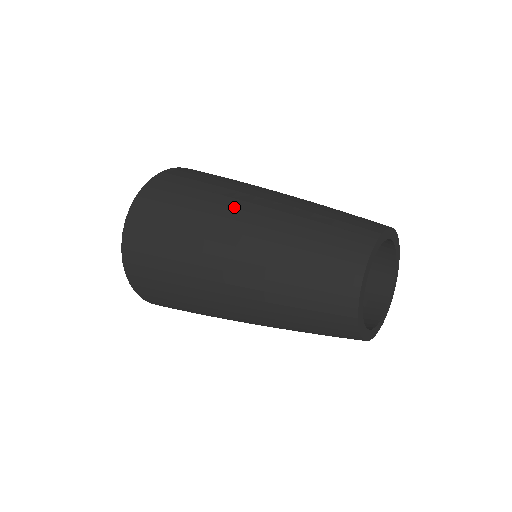
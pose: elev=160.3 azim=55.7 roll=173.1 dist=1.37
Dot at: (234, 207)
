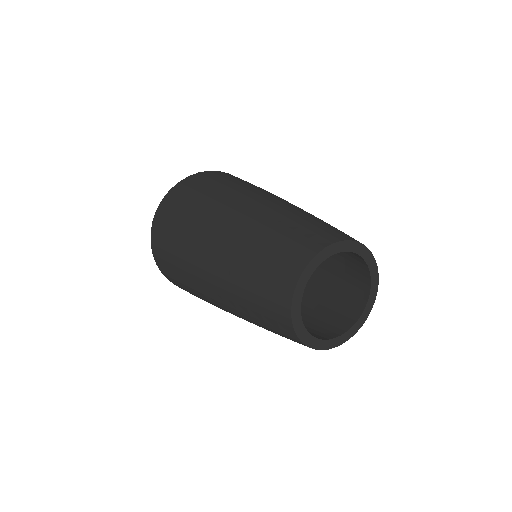
Dot at: (238, 199)
